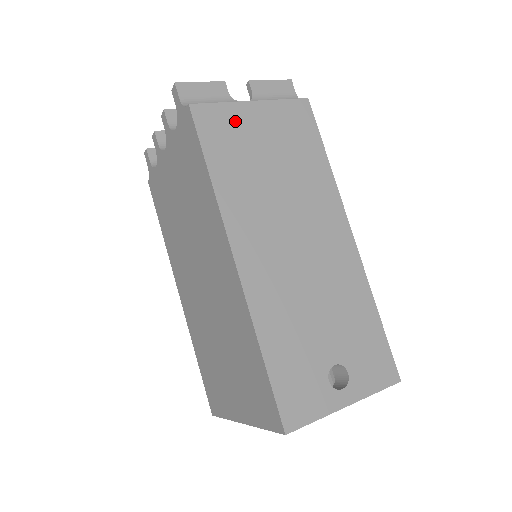
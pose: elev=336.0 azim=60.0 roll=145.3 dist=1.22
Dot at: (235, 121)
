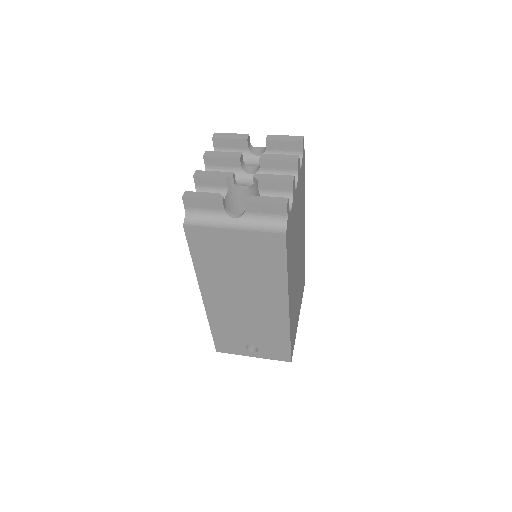
Dot at: (216, 239)
